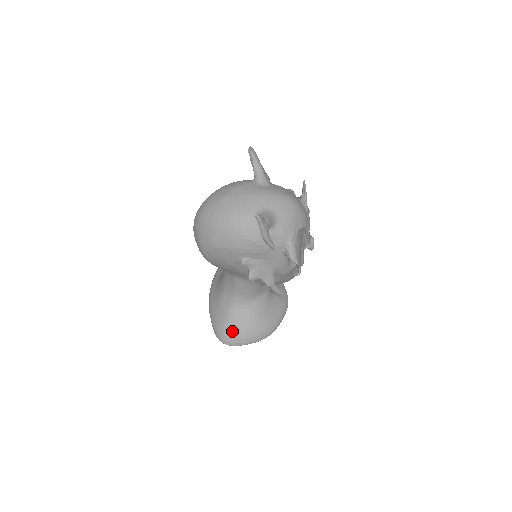
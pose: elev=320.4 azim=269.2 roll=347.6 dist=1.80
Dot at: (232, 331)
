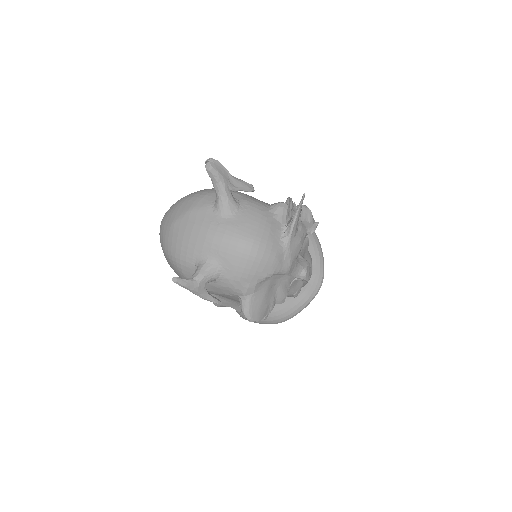
Dot at: occluded
